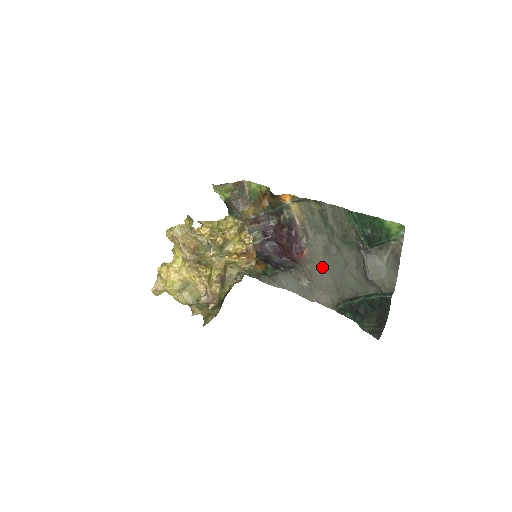
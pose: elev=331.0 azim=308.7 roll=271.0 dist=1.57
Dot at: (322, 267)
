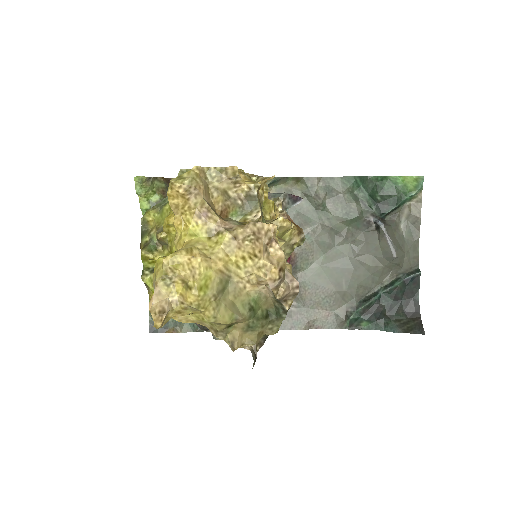
Dot at: (315, 271)
